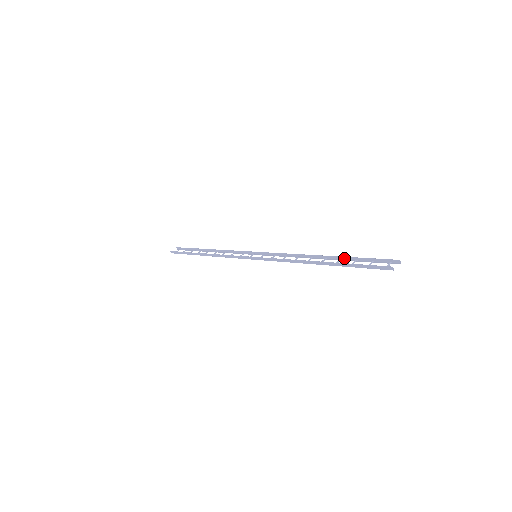
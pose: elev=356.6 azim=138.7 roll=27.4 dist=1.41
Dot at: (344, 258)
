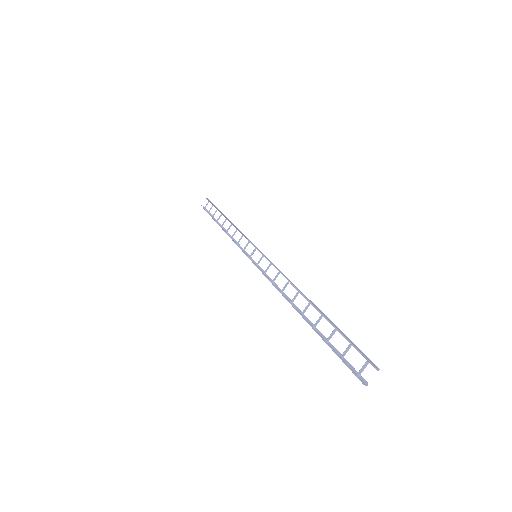
Dot at: (325, 316)
